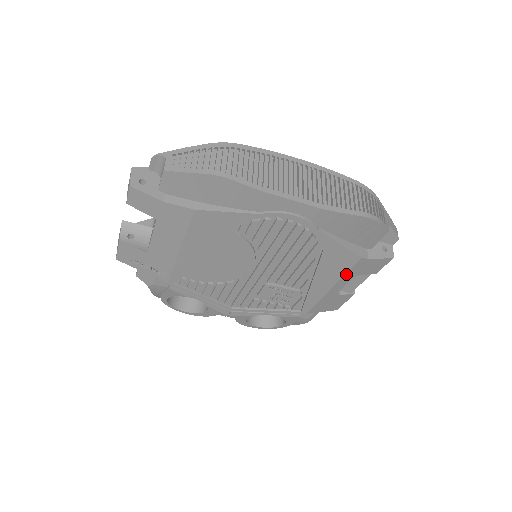
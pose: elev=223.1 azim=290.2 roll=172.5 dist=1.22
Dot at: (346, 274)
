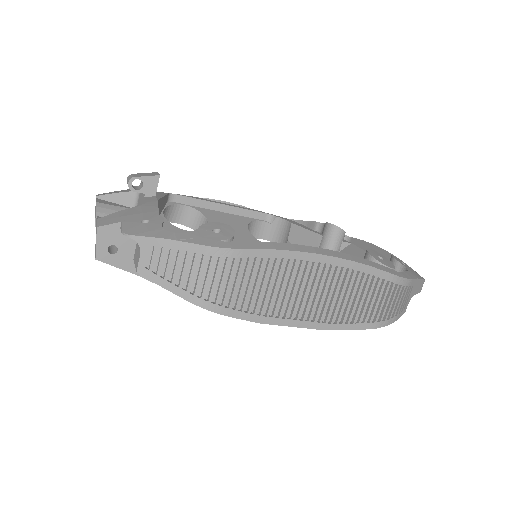
Dot at: occluded
